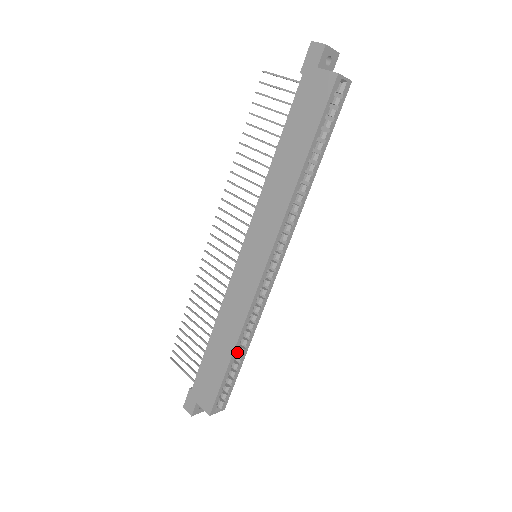
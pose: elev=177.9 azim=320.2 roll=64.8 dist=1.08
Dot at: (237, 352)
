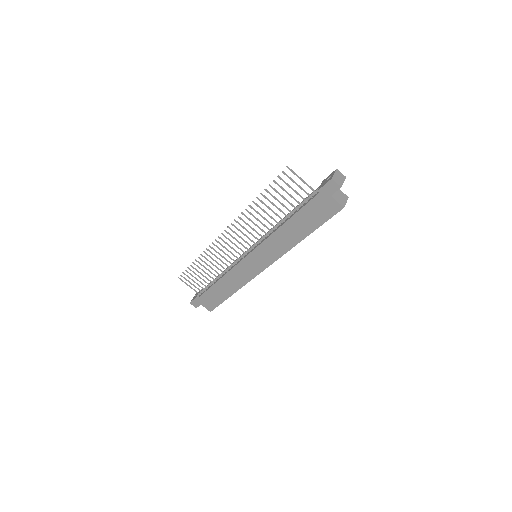
Dot at: occluded
